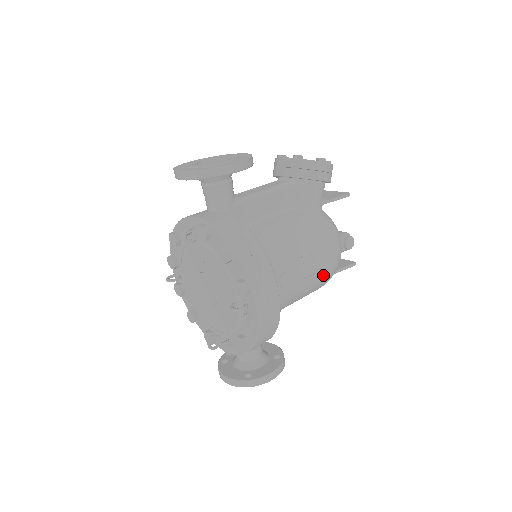
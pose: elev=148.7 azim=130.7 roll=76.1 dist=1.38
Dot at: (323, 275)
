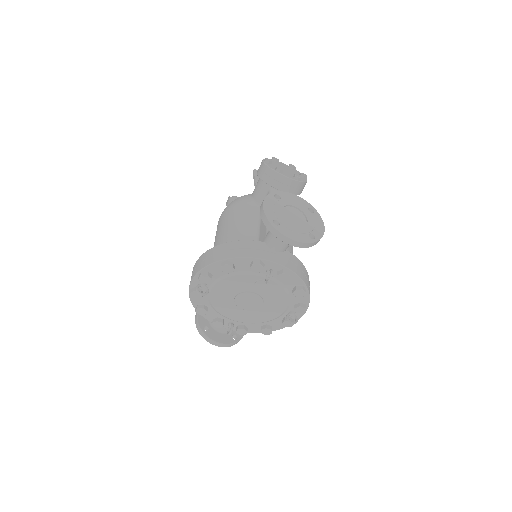
Dot at: occluded
